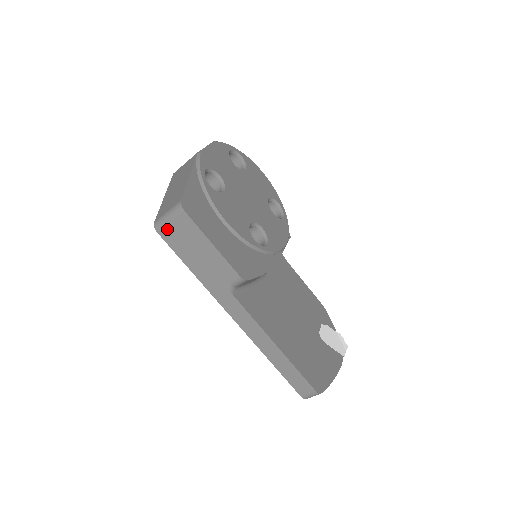
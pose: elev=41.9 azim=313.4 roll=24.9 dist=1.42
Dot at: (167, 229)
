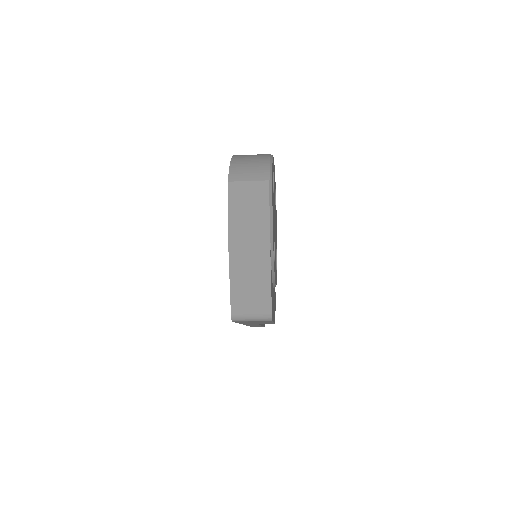
Dot at: occluded
